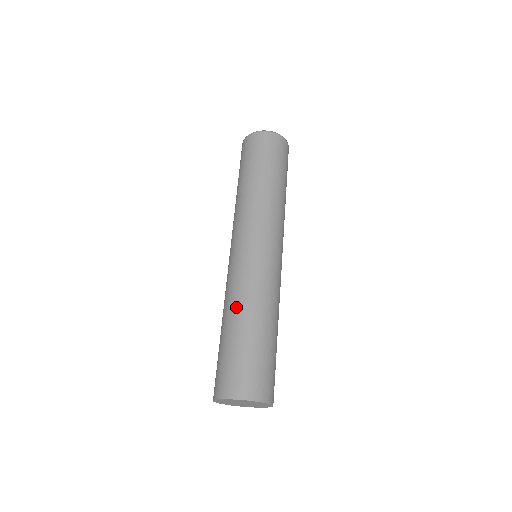
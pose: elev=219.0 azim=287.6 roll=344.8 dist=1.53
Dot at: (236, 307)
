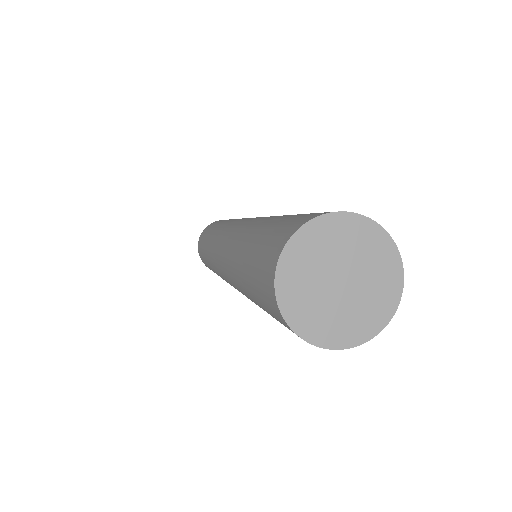
Dot at: (272, 216)
